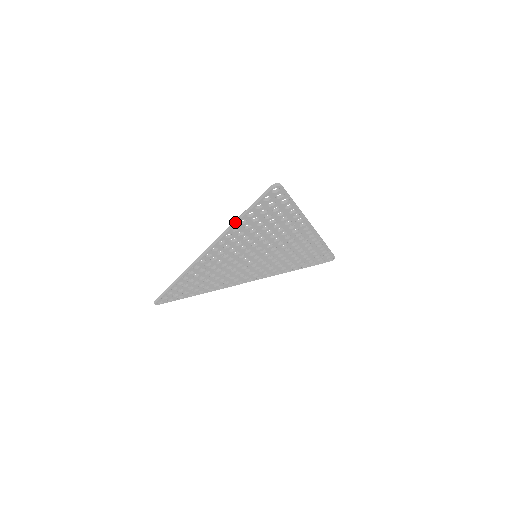
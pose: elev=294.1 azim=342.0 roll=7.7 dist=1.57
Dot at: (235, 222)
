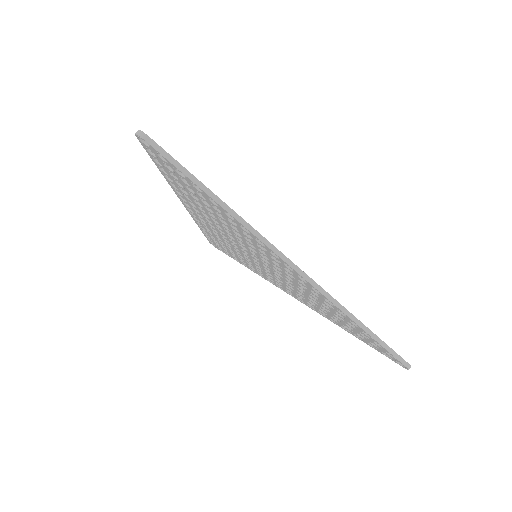
Dot at: occluded
